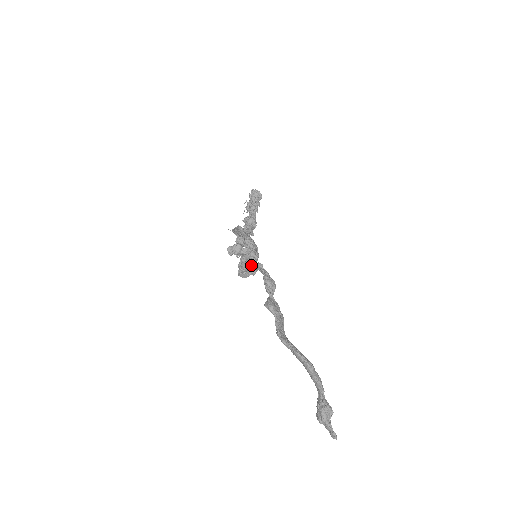
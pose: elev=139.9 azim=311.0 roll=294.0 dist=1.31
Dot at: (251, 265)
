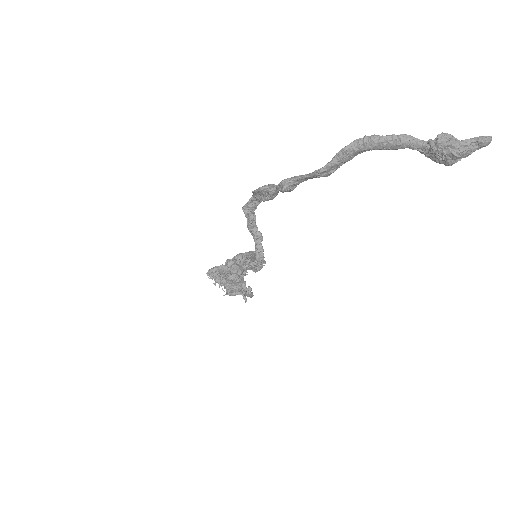
Dot at: occluded
